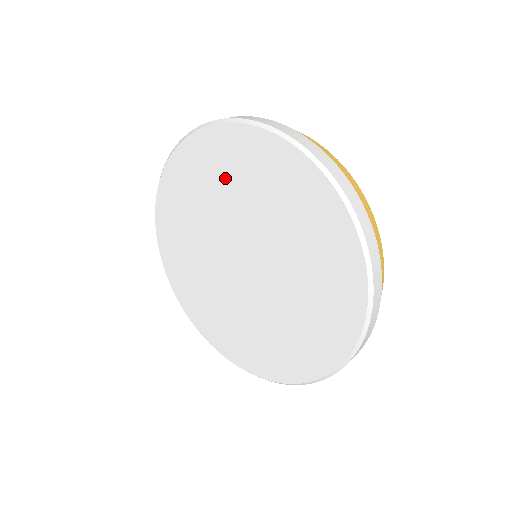
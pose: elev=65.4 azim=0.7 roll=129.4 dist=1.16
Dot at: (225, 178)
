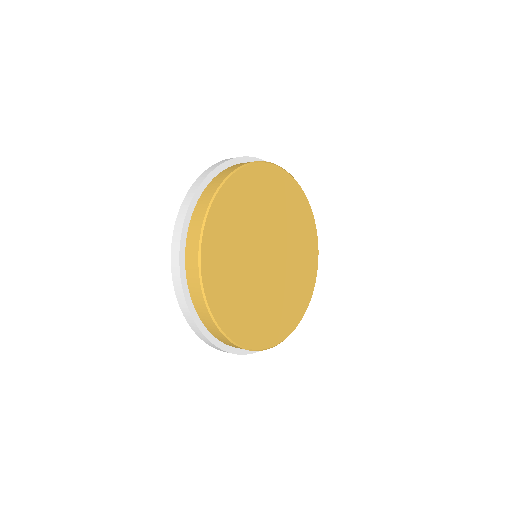
Dot at: occluded
